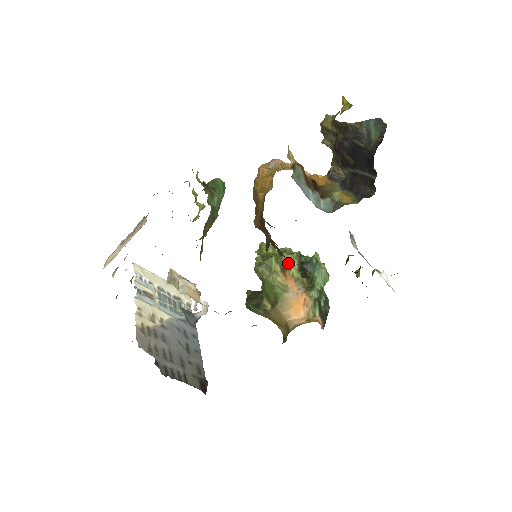
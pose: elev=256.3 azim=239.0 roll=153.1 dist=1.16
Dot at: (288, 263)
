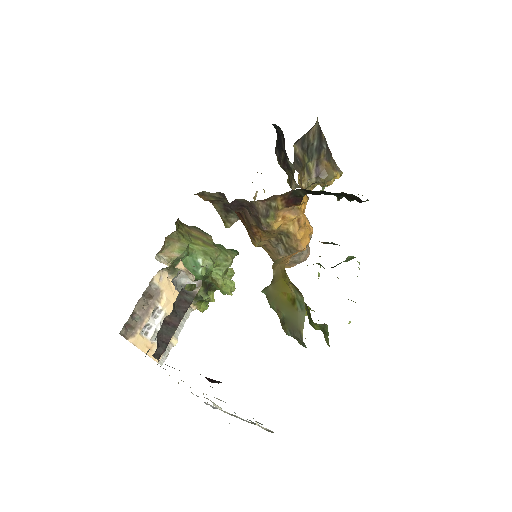
Dot at: occluded
